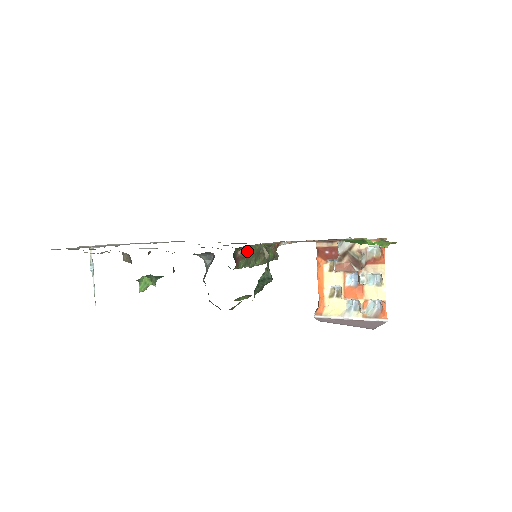
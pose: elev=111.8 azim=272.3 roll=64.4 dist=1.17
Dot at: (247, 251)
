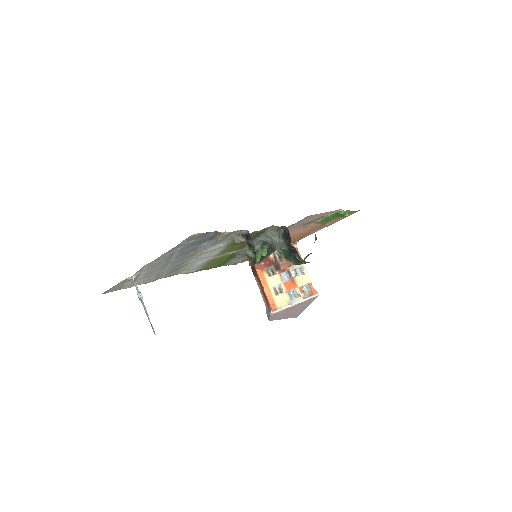
Dot at: occluded
